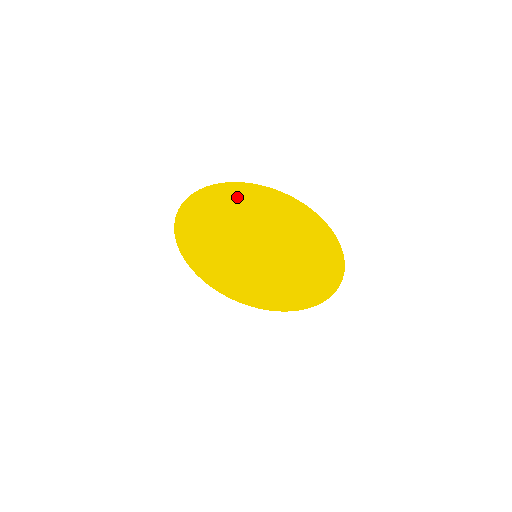
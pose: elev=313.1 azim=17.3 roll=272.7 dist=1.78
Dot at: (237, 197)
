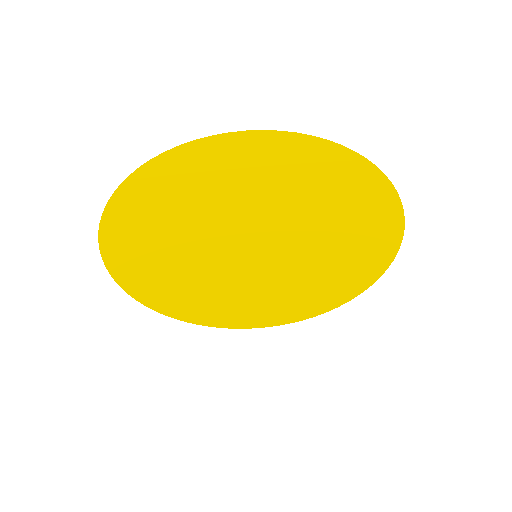
Dot at: (129, 239)
